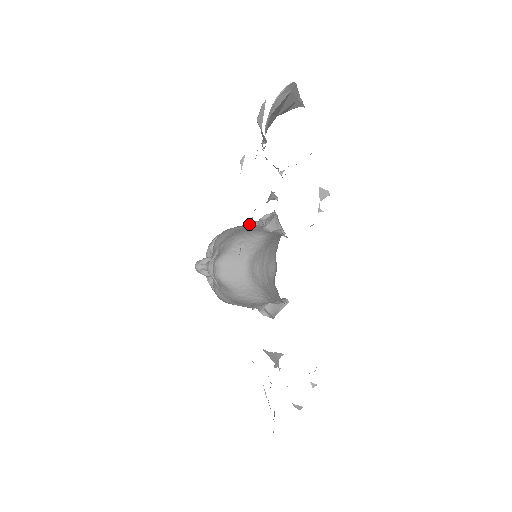
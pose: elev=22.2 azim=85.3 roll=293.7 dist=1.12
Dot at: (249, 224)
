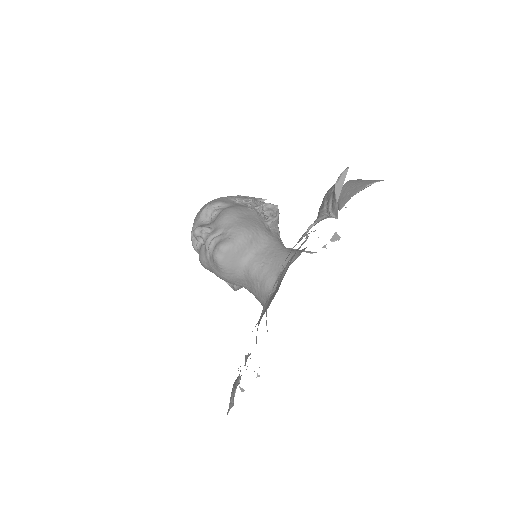
Dot at: (253, 210)
